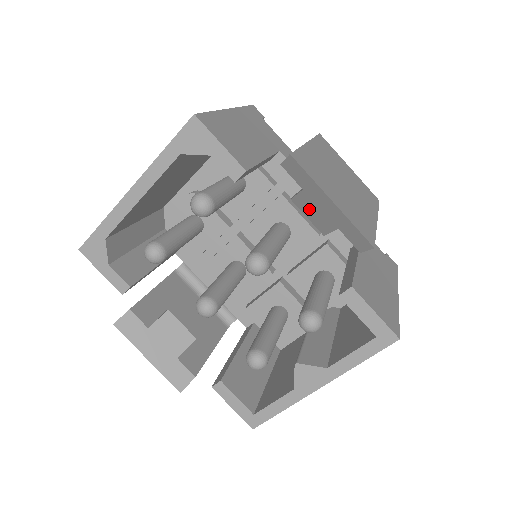
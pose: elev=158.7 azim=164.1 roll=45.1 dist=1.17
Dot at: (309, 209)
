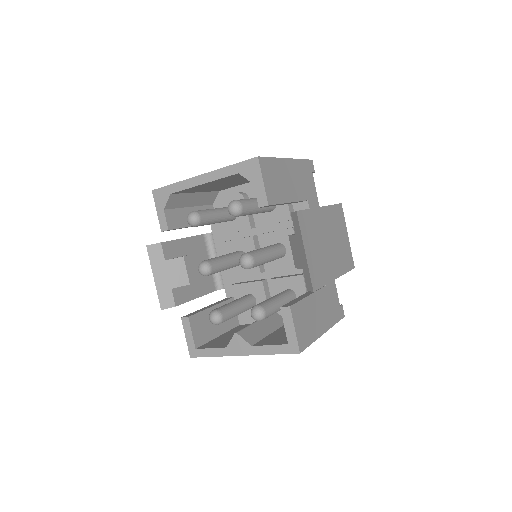
Dot at: (294, 248)
